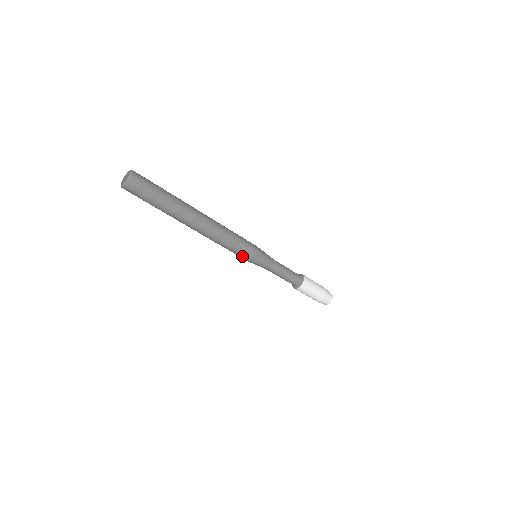
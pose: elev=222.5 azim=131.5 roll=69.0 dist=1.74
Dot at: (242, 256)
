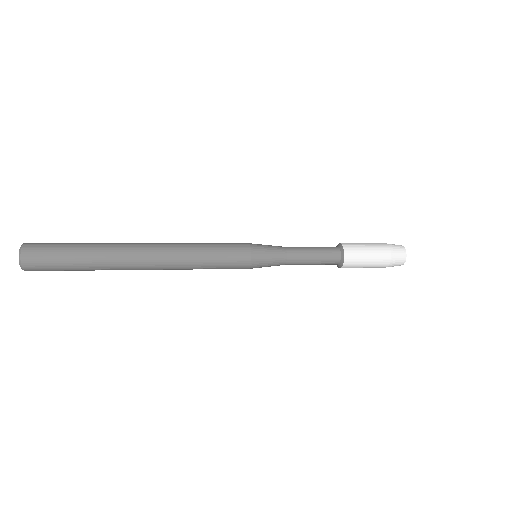
Dot at: occluded
